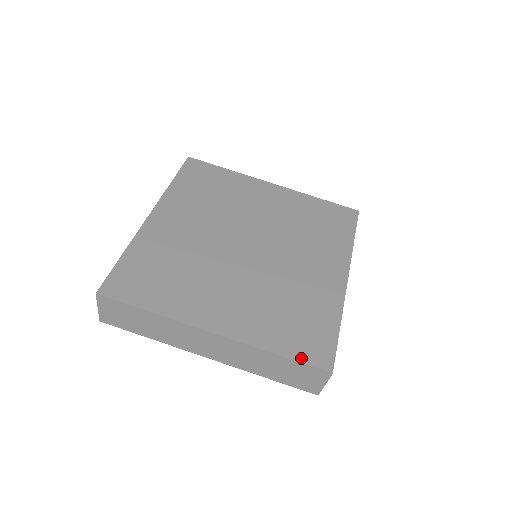
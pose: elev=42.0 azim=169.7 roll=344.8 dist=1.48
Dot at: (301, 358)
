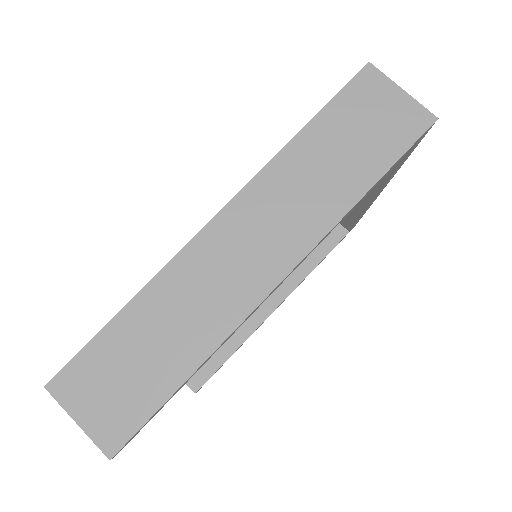
Dot at: (327, 106)
